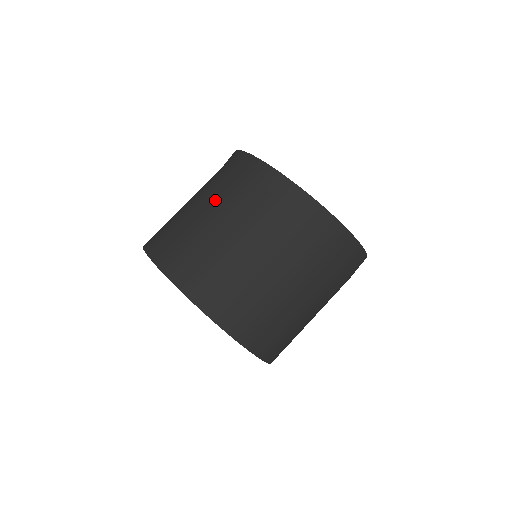
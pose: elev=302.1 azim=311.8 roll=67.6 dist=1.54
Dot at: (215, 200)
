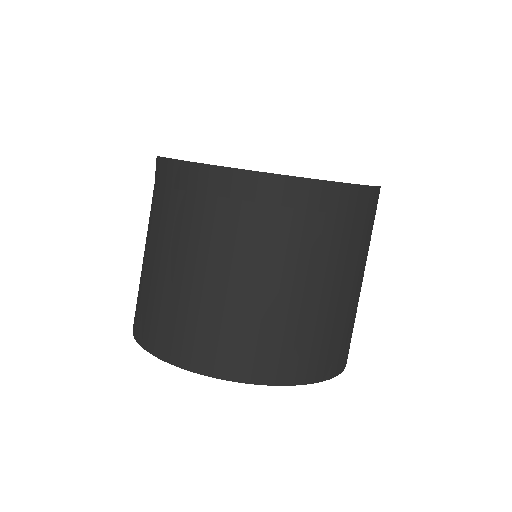
Dot at: (208, 252)
